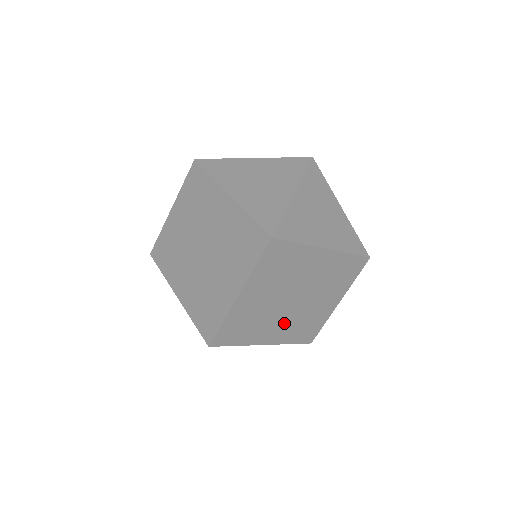
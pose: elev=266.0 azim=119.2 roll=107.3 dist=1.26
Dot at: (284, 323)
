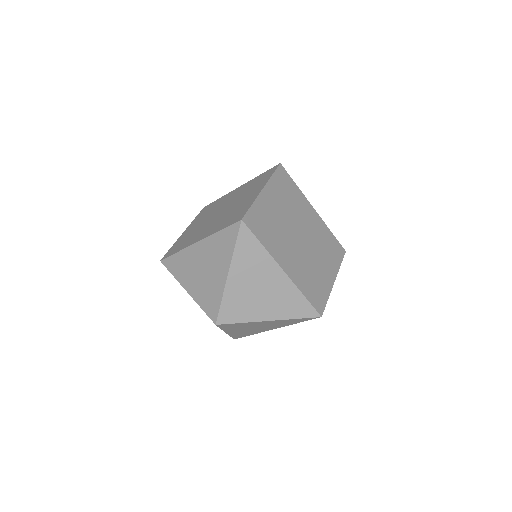
Dot at: (295, 259)
